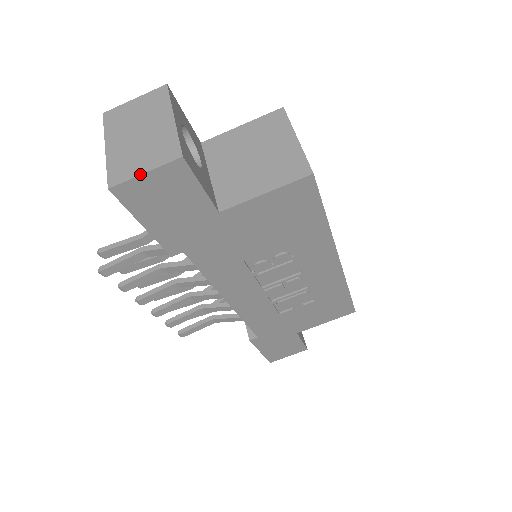
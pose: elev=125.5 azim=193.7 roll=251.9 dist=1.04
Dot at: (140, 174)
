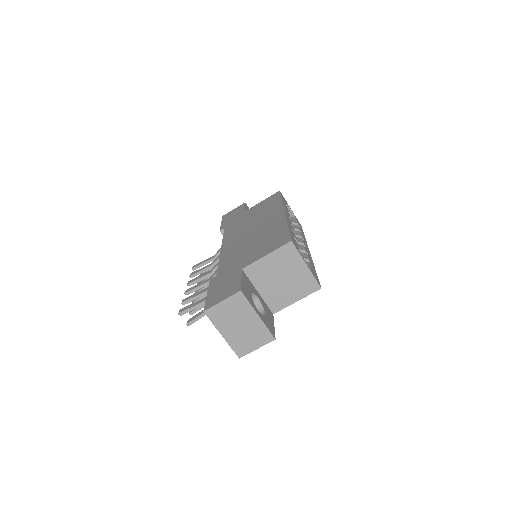
Dot at: occluded
